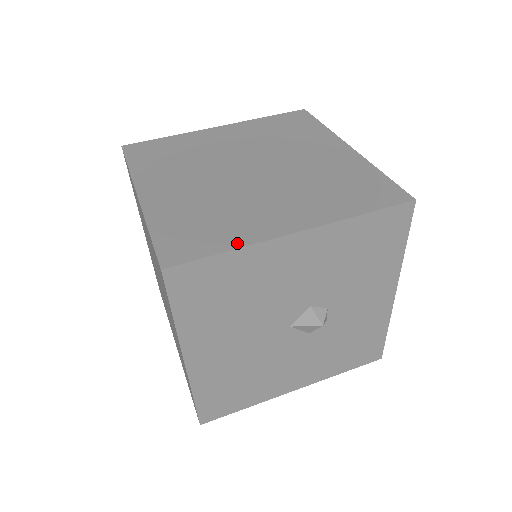
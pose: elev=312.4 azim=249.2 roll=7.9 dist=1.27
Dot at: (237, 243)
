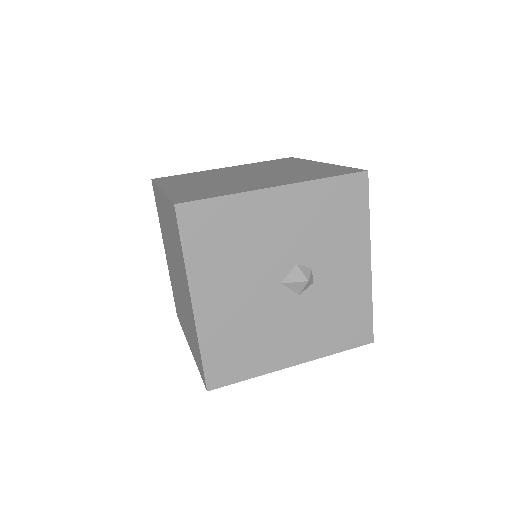
Dot at: (231, 193)
